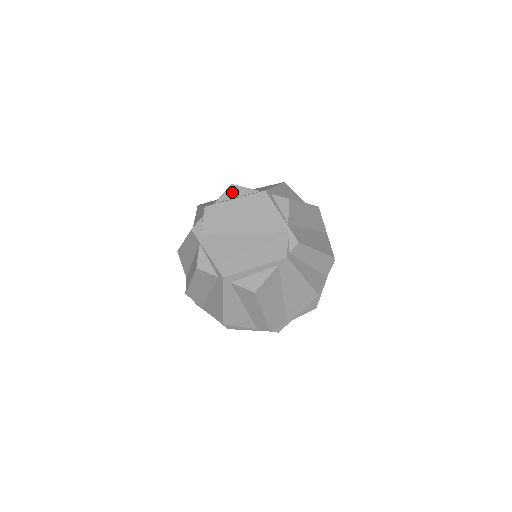
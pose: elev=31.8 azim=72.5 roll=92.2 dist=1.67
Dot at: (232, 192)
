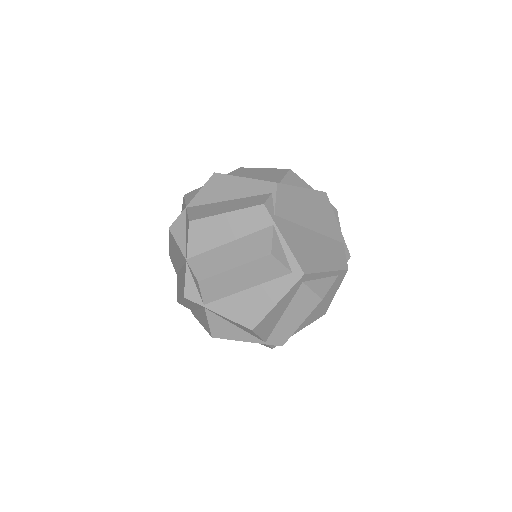
Dot at: (293, 178)
